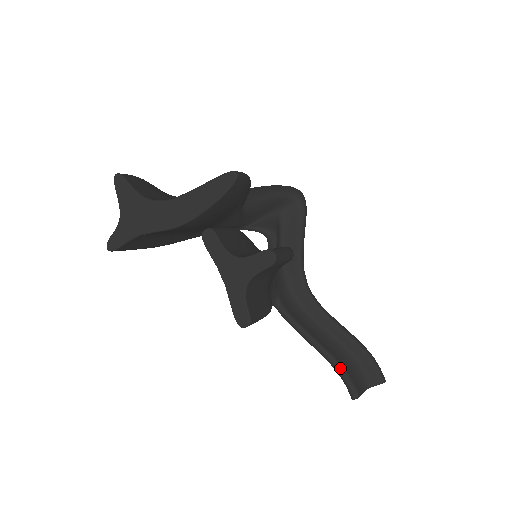
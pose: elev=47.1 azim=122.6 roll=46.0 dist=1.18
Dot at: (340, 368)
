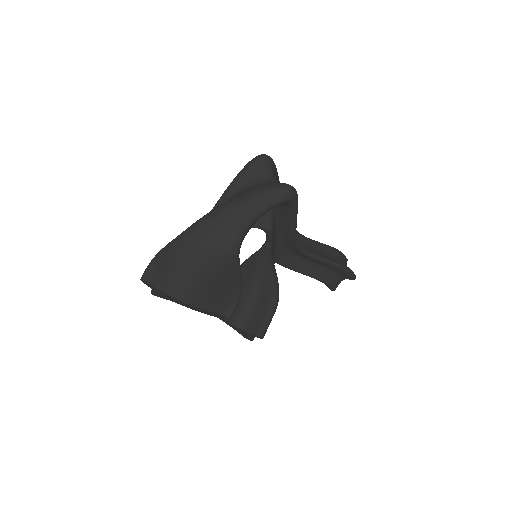
Dot at: (323, 282)
